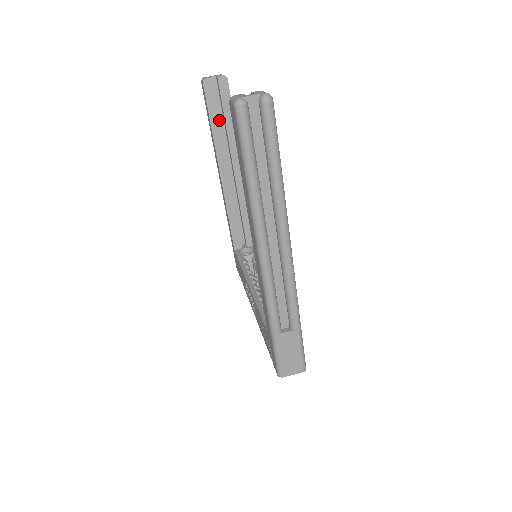
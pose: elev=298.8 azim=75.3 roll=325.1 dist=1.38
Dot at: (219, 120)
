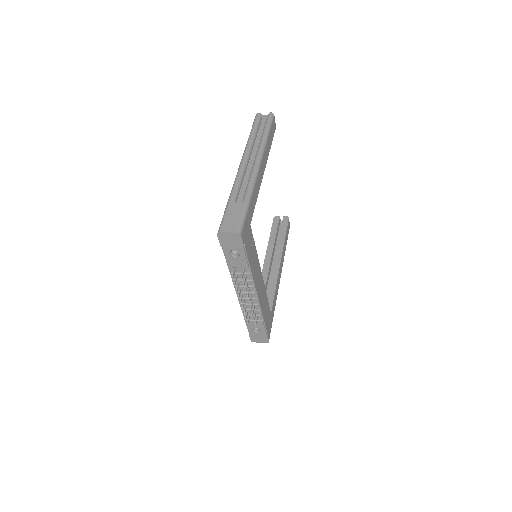
Dot at: (276, 235)
